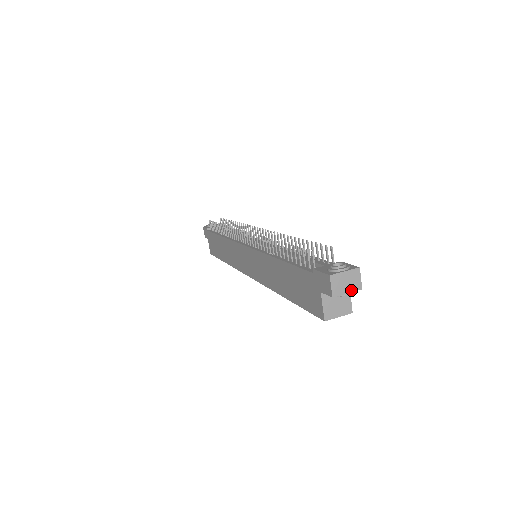
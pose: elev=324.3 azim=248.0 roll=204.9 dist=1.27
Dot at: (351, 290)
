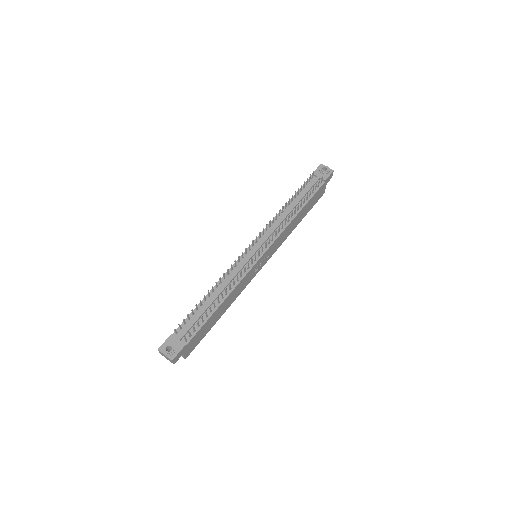
Dot at: (169, 360)
